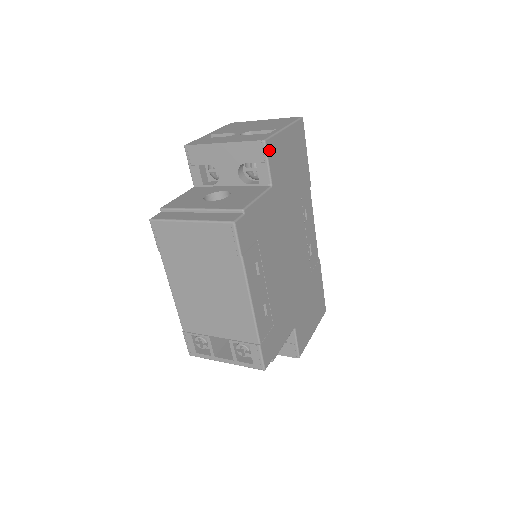
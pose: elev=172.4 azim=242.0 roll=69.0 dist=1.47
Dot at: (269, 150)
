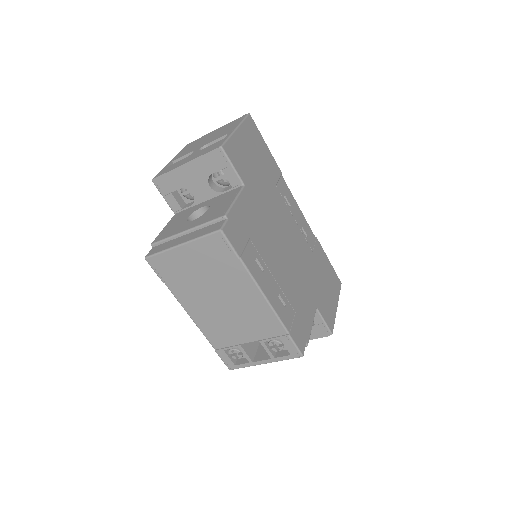
Dot at: (229, 154)
